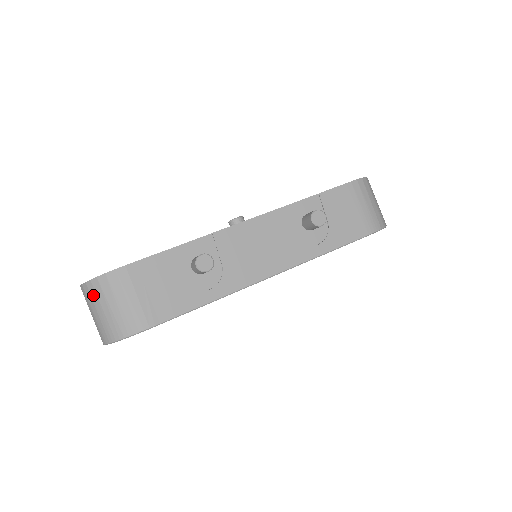
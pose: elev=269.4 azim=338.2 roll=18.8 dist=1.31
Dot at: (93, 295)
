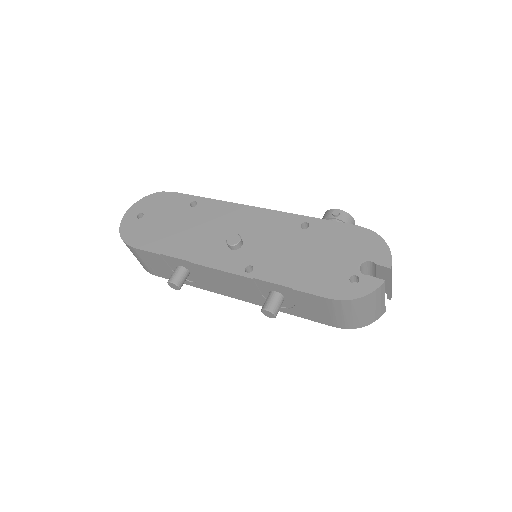
Dot at: occluded
